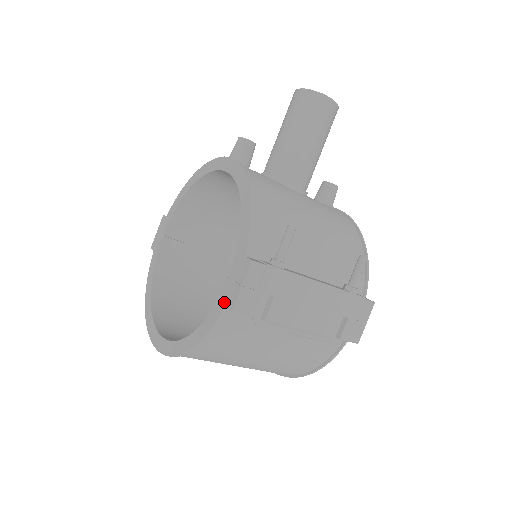
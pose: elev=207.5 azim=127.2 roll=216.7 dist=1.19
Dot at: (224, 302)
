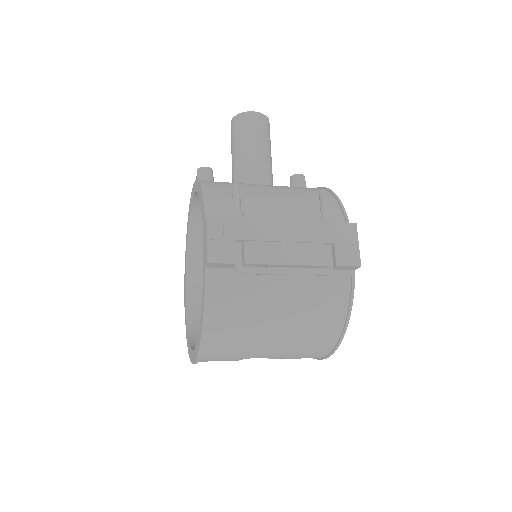
Dot at: (205, 265)
